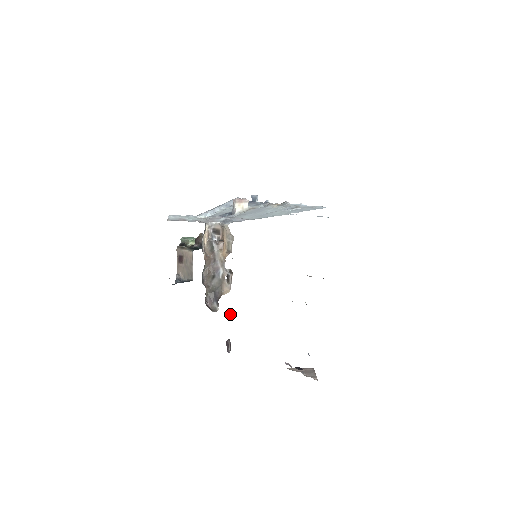
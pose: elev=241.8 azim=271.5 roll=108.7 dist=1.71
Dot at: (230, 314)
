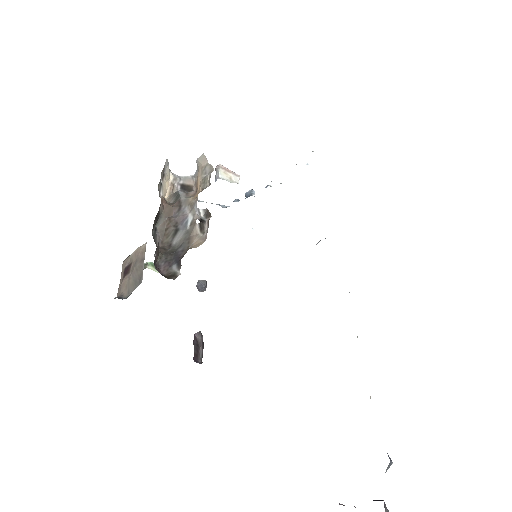
Dot at: (204, 282)
